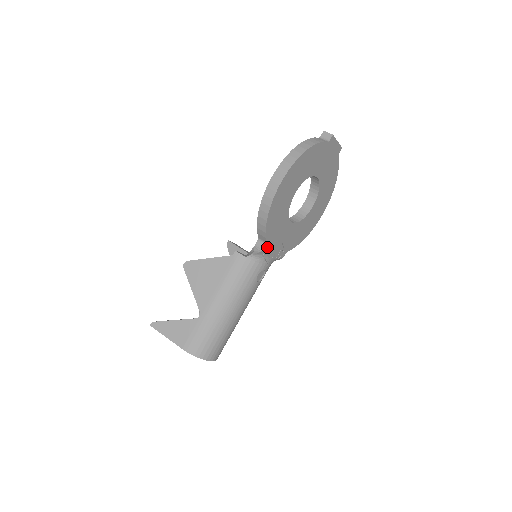
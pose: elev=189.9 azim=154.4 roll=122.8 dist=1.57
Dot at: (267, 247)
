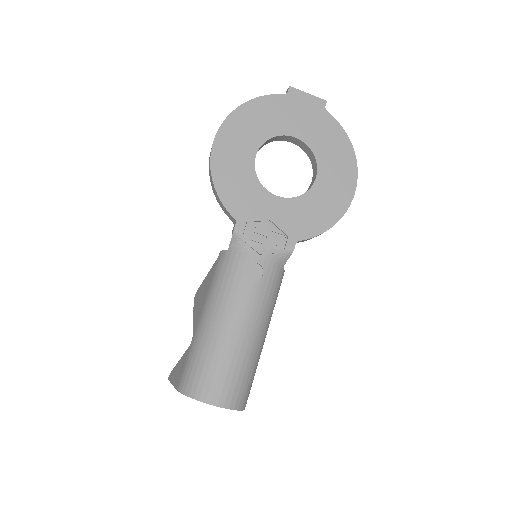
Dot at: (240, 226)
